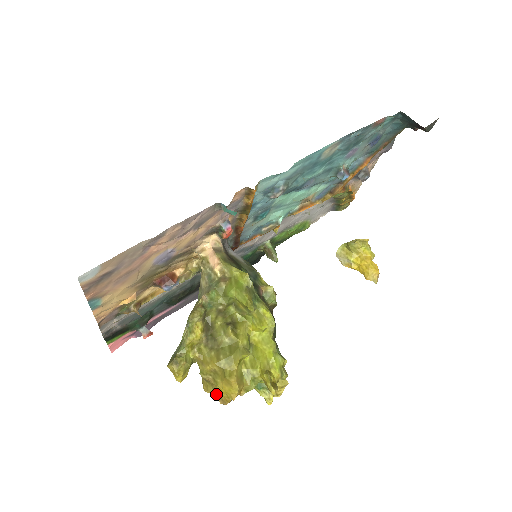
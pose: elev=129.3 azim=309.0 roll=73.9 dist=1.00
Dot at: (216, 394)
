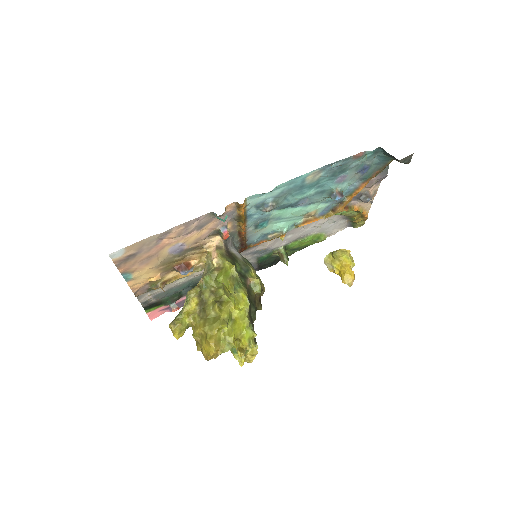
Dot at: (202, 352)
